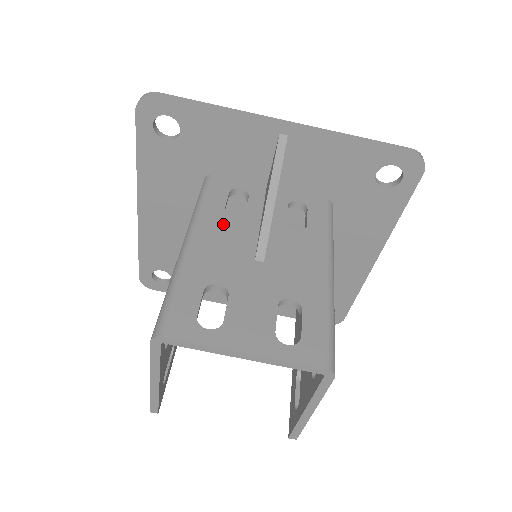
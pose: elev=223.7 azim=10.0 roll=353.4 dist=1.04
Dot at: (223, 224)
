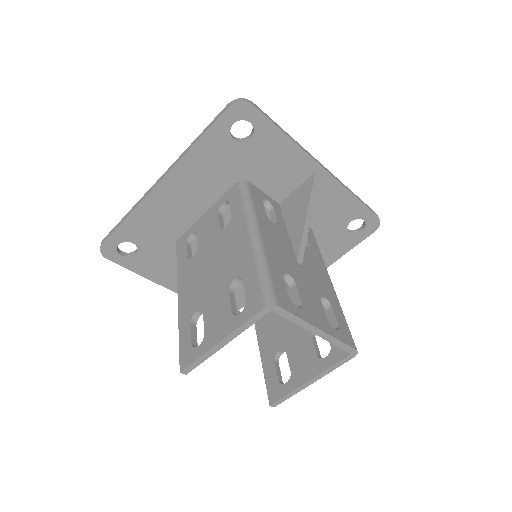
Dot at: (271, 226)
